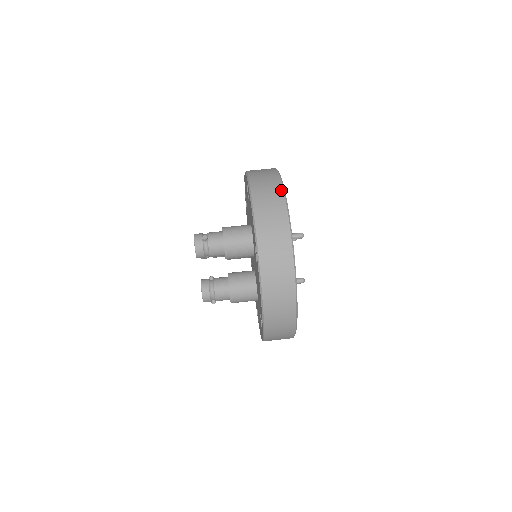
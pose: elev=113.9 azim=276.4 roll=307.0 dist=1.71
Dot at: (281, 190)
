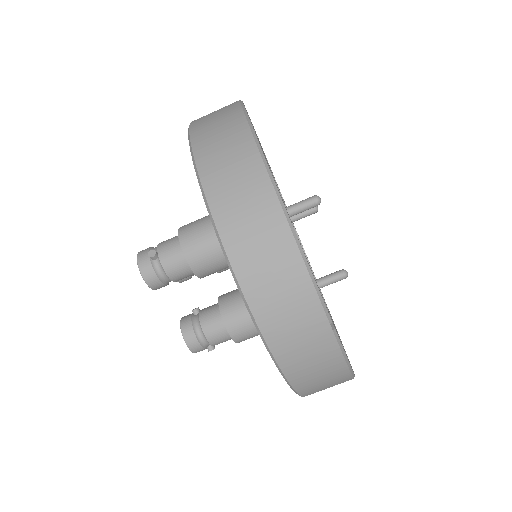
Dot at: (245, 128)
